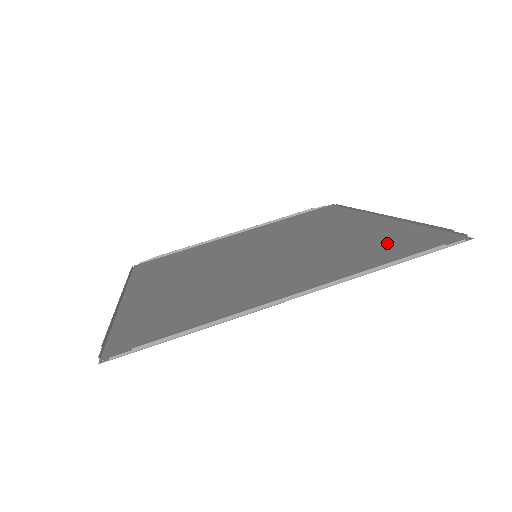
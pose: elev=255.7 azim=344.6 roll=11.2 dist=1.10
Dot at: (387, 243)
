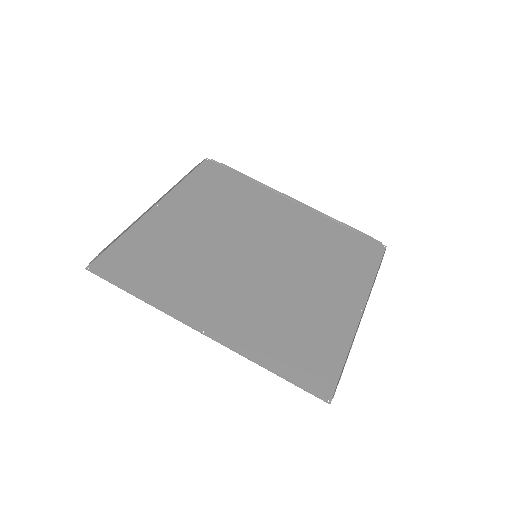
Dot at: (346, 246)
